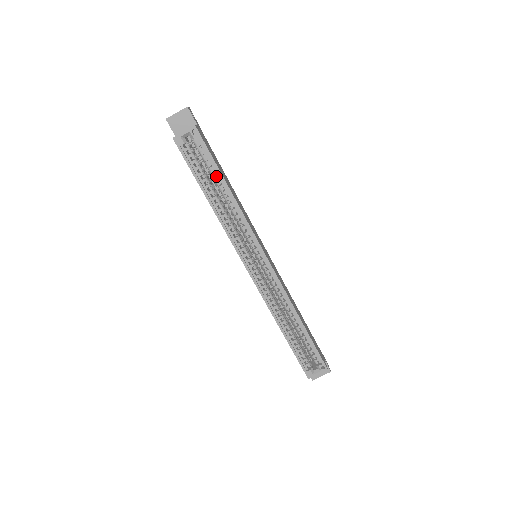
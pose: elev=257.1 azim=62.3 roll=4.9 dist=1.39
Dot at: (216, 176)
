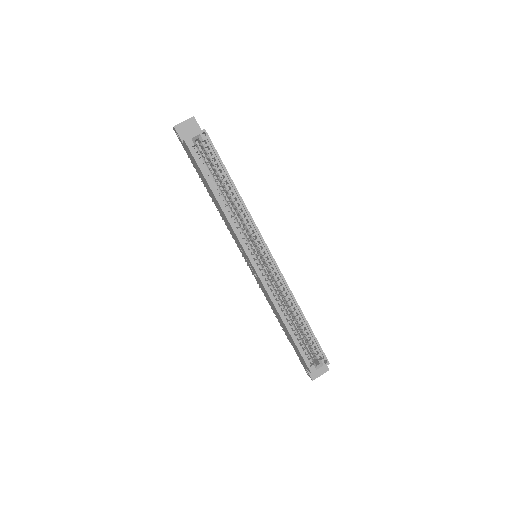
Dot at: (220, 178)
